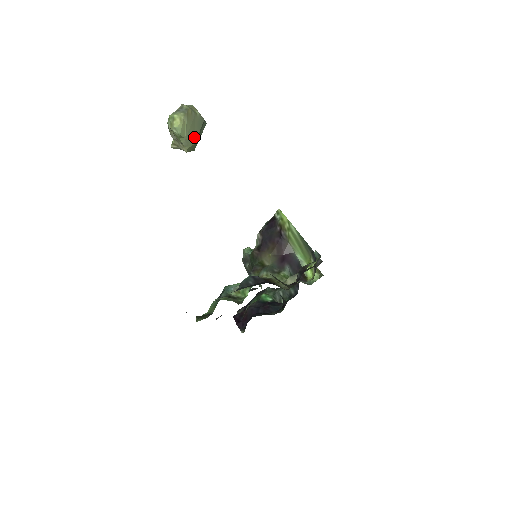
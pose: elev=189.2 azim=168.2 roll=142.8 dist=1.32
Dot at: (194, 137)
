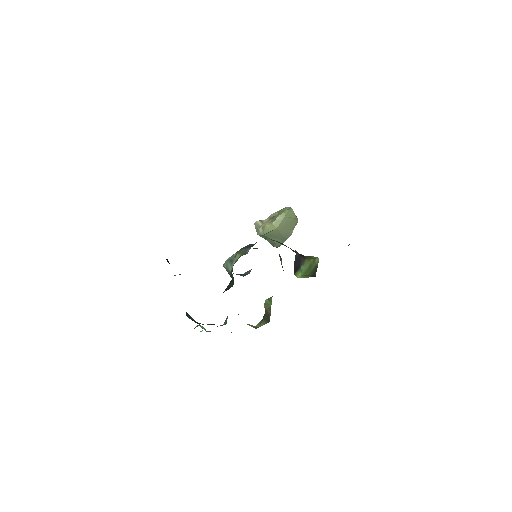
Dot at: (281, 228)
